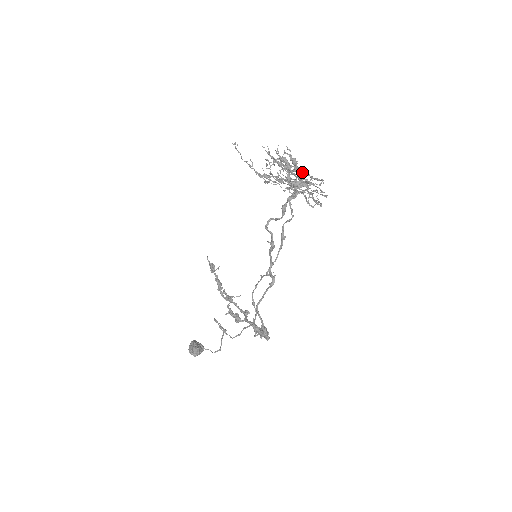
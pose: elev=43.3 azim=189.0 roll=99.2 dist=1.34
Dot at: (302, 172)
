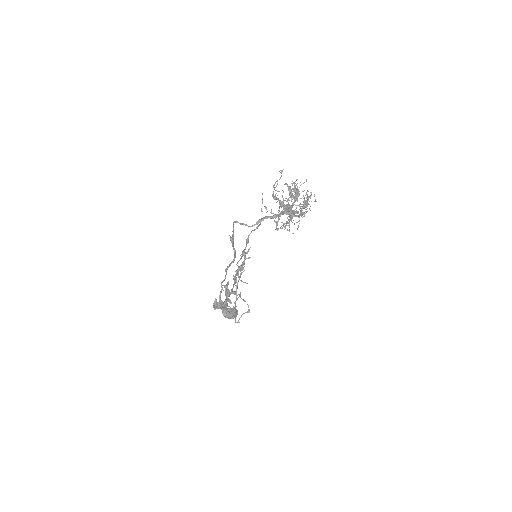
Dot at: occluded
